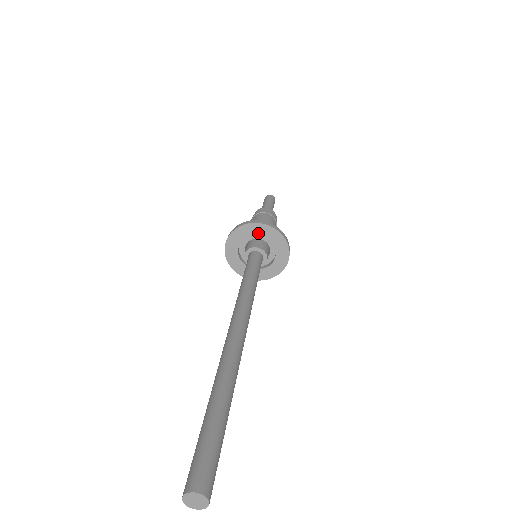
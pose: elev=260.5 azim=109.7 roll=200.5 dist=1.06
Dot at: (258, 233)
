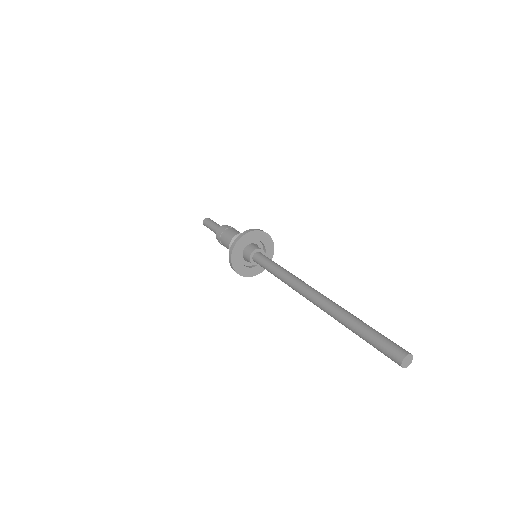
Dot at: (245, 243)
